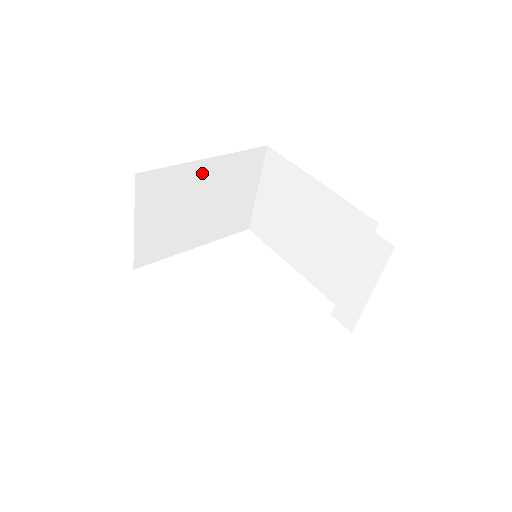
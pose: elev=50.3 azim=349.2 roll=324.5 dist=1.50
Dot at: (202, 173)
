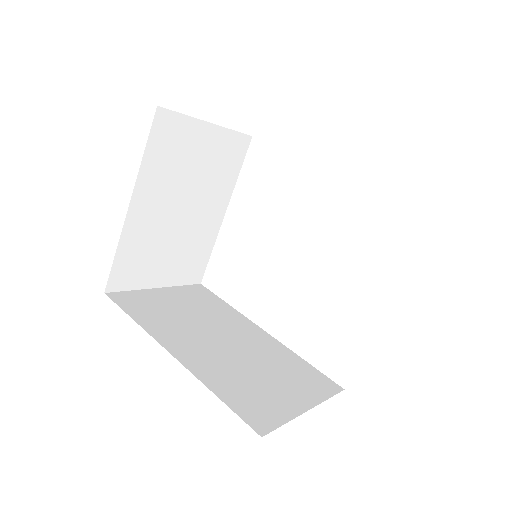
Dot at: (143, 212)
